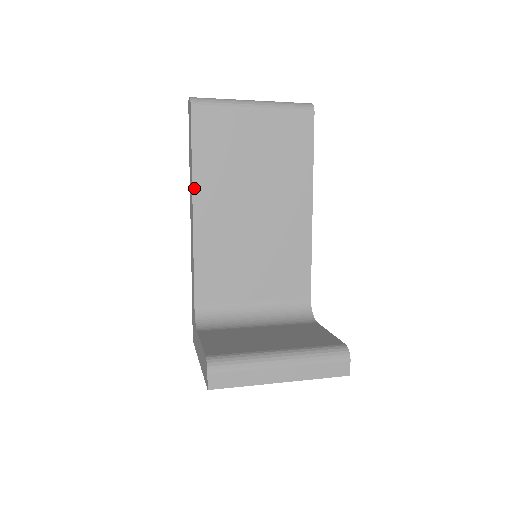
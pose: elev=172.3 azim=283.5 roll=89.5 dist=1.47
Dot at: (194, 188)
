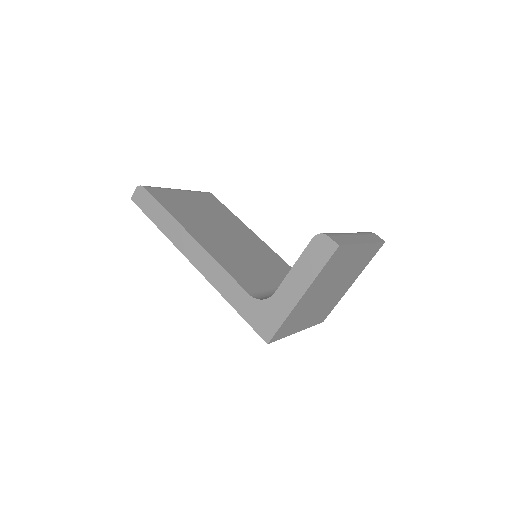
Dot at: (182, 226)
